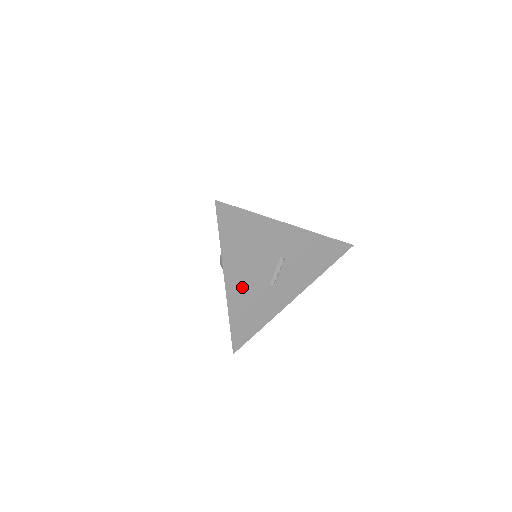
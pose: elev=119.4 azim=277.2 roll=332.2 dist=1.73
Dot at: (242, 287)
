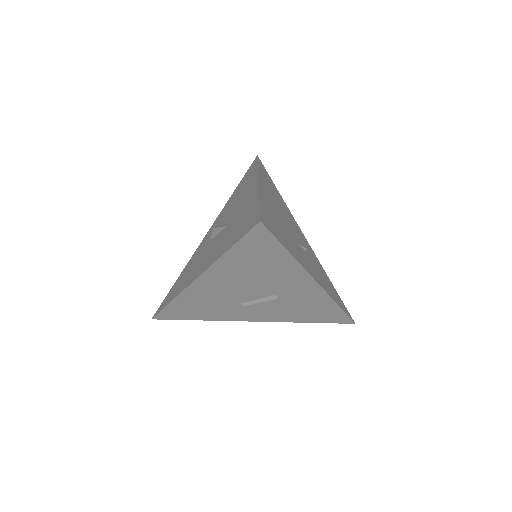
Dot at: (211, 290)
